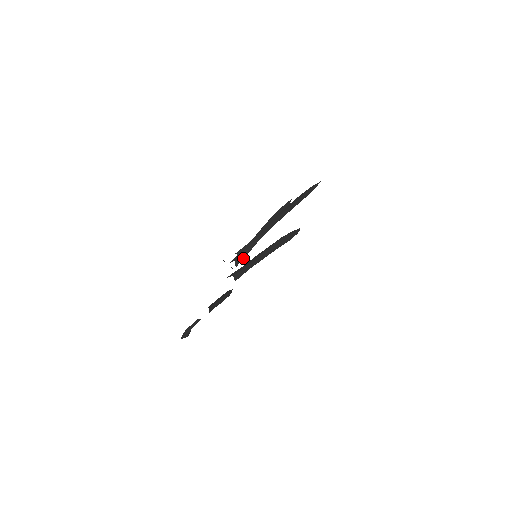
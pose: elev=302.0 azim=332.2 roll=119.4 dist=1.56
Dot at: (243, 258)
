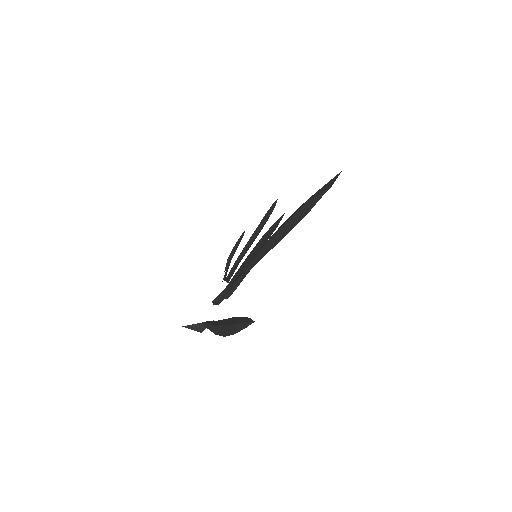
Dot at: (223, 299)
